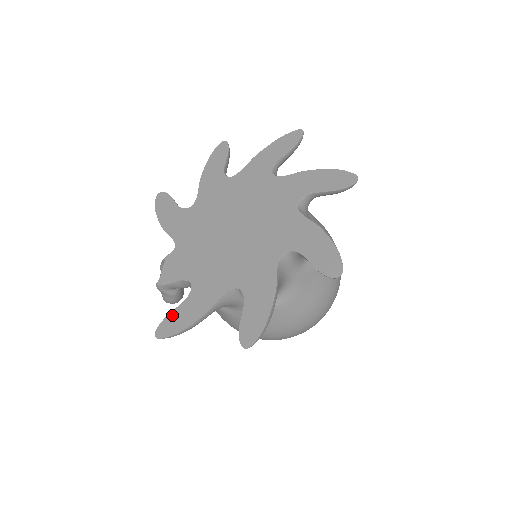
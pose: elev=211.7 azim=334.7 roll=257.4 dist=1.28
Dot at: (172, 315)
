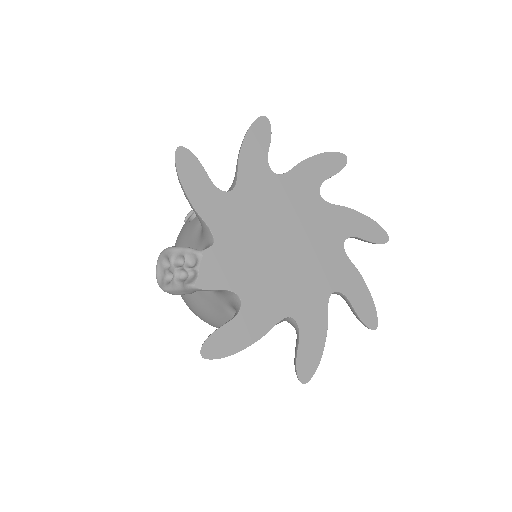
Dot at: (221, 333)
